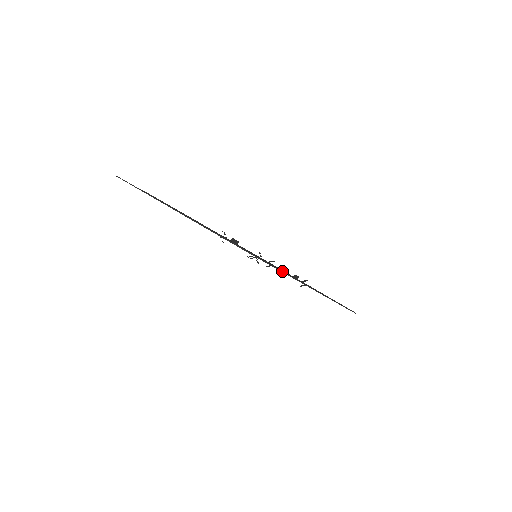
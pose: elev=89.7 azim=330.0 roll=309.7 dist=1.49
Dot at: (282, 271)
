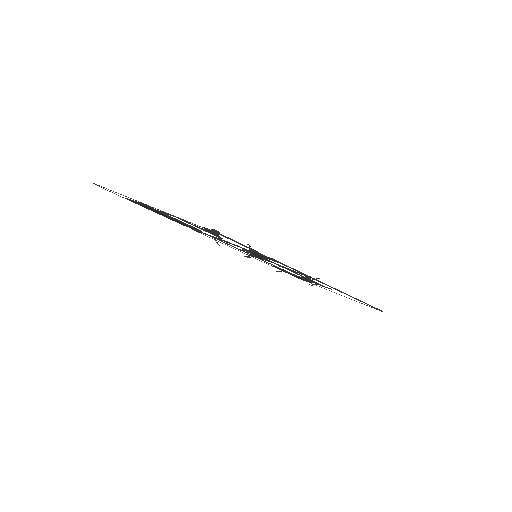
Dot at: (269, 257)
